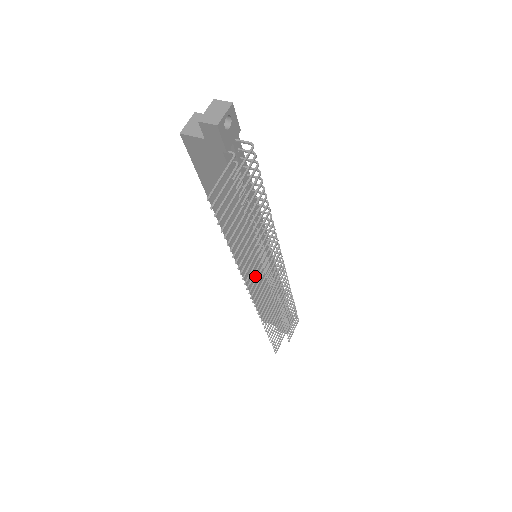
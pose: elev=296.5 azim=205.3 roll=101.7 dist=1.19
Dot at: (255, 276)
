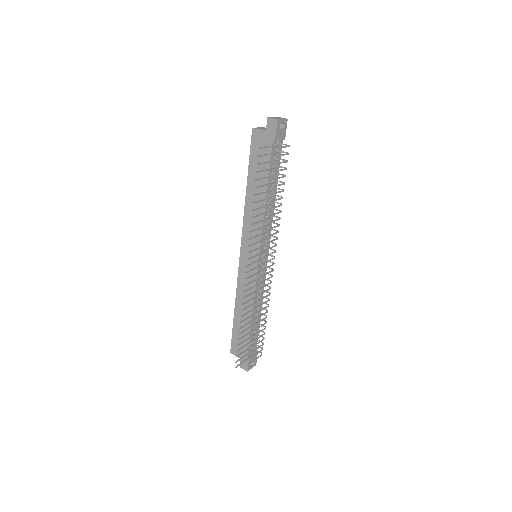
Dot at: occluded
